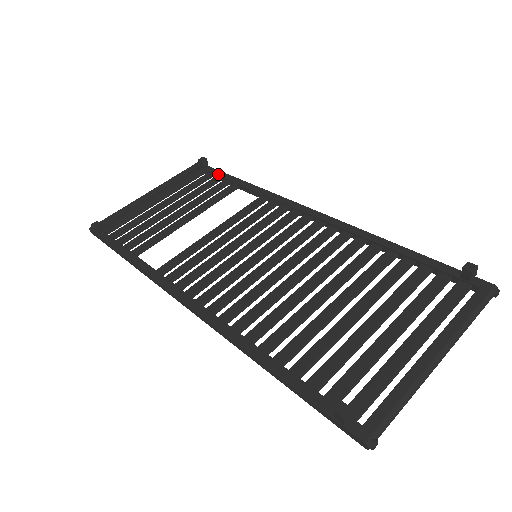
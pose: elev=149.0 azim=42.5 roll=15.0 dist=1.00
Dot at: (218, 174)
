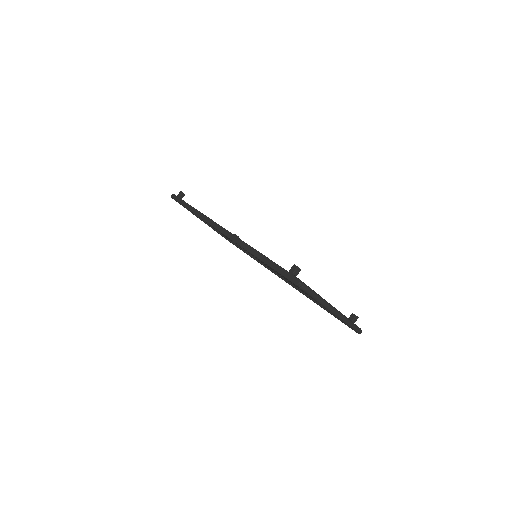
Dot at: occluded
